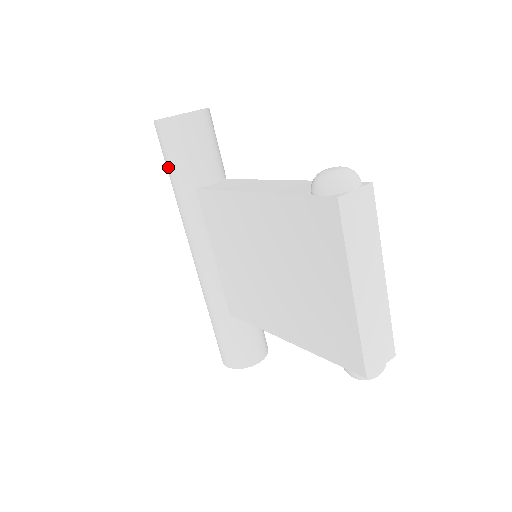
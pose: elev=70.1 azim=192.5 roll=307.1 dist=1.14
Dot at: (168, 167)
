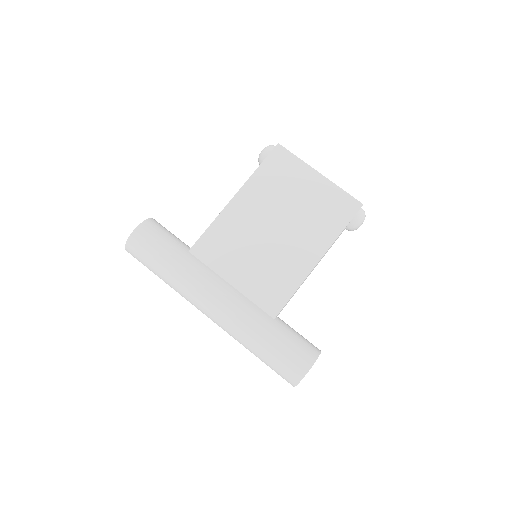
Dot at: (159, 253)
